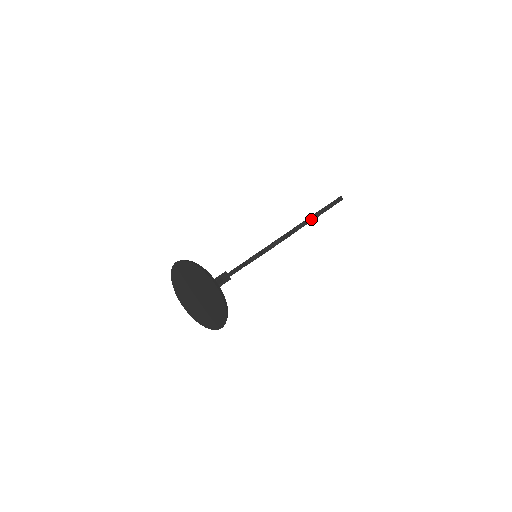
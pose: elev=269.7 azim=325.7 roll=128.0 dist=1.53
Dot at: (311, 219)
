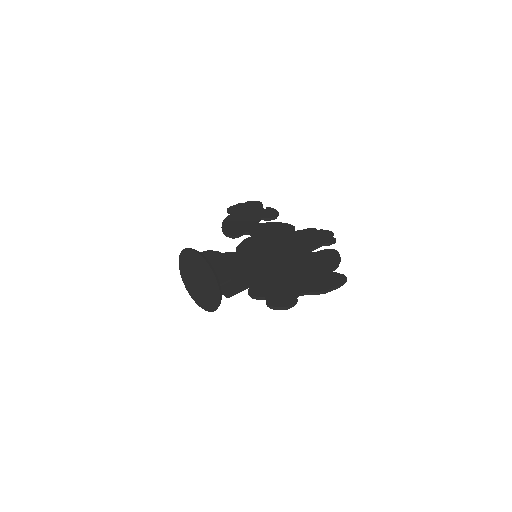
Dot at: (317, 294)
